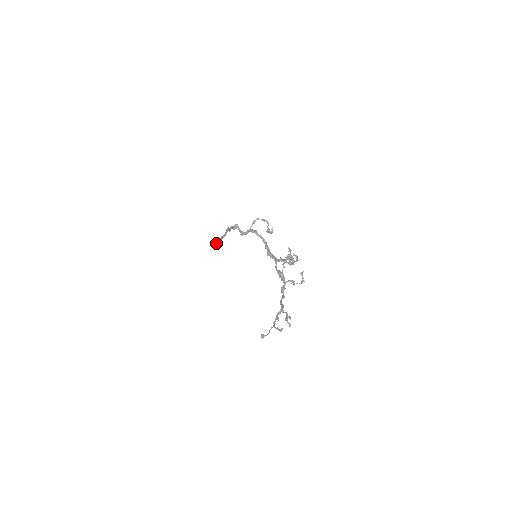
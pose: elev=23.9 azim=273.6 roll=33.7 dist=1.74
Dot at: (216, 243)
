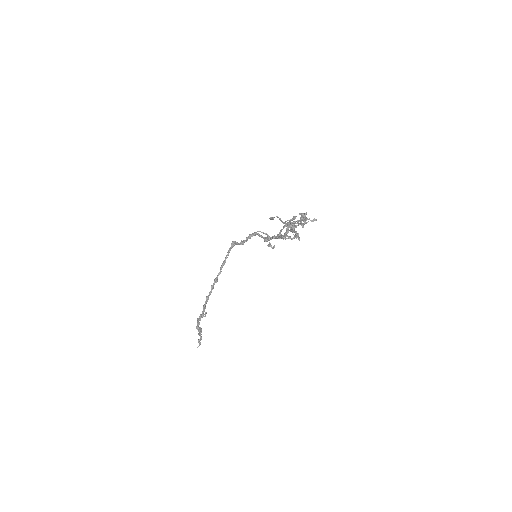
Dot at: (202, 315)
